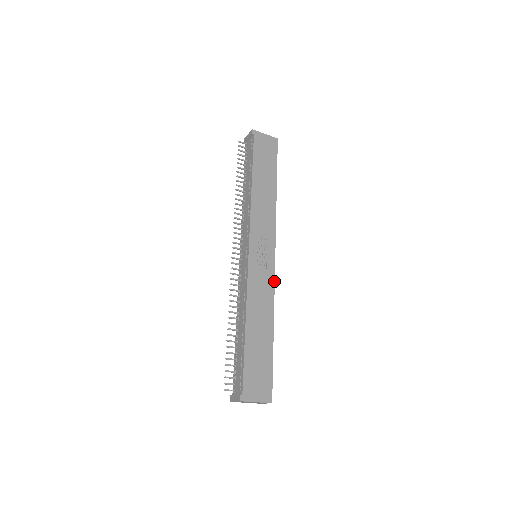
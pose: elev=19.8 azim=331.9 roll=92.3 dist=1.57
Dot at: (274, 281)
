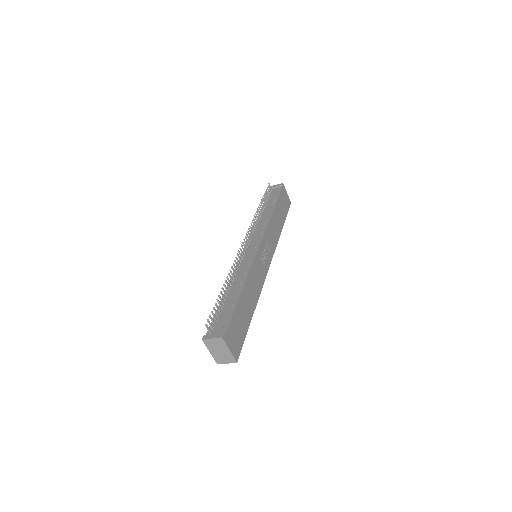
Dot at: occluded
